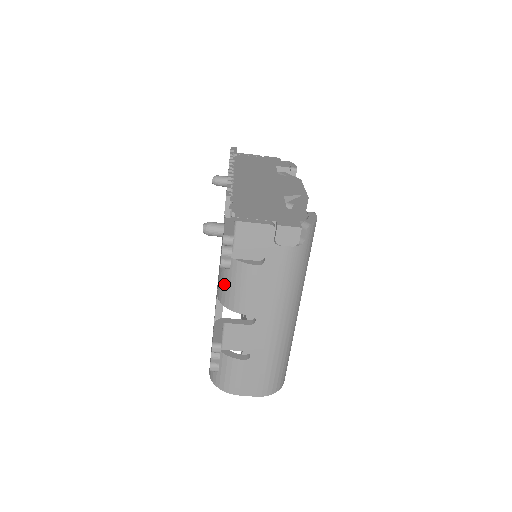
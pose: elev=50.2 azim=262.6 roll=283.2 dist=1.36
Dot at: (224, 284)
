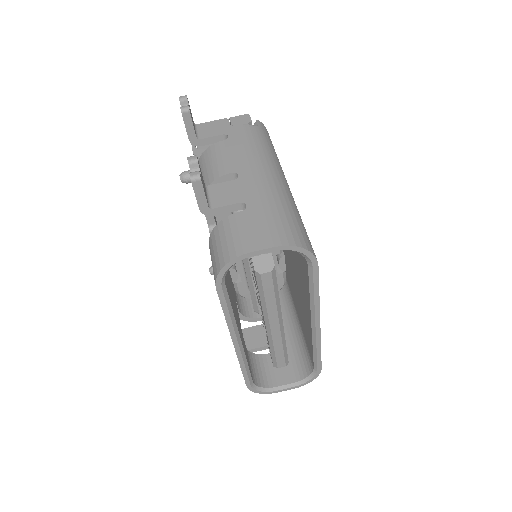
Dot at: occluded
